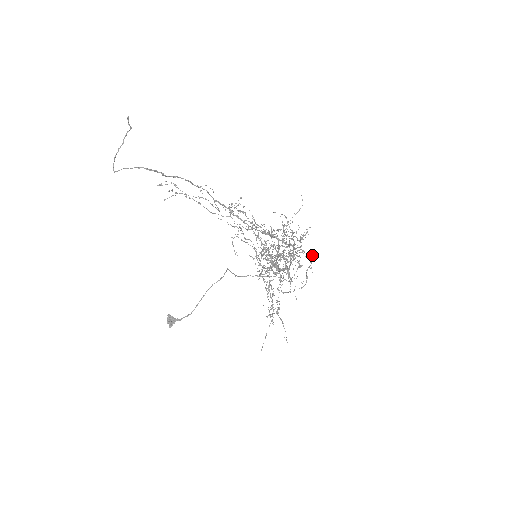
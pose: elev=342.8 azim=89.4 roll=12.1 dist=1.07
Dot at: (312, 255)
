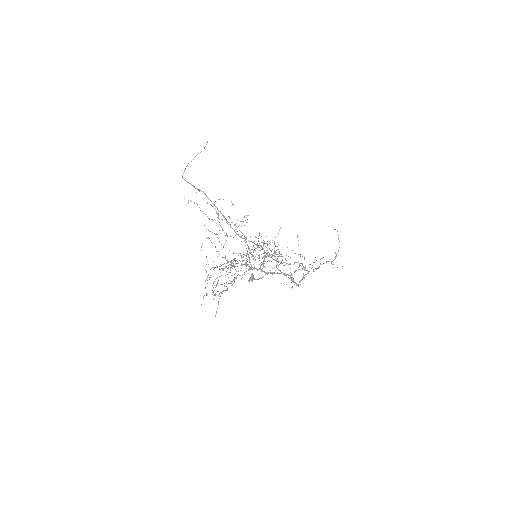
Dot at: occluded
